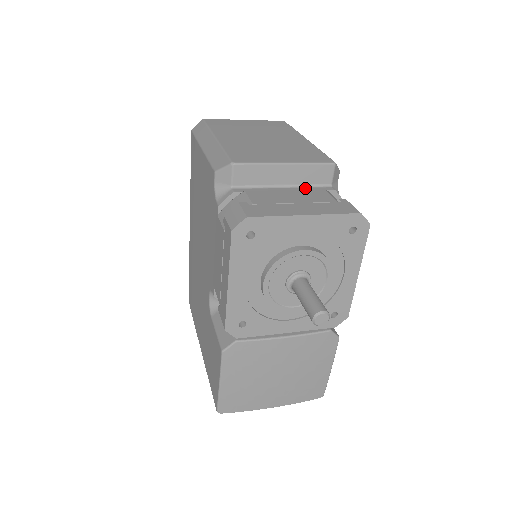
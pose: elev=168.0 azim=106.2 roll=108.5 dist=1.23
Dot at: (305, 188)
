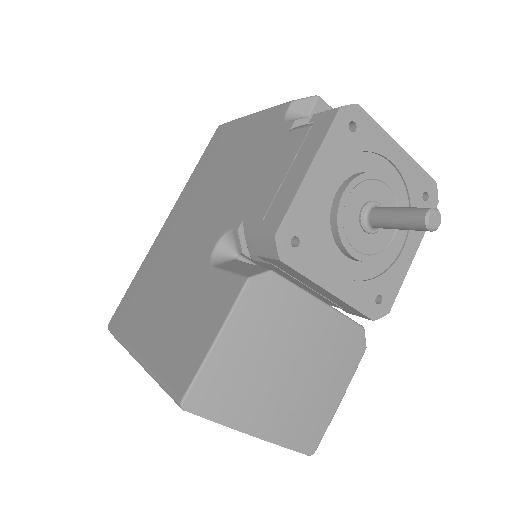
Dot at: occluded
